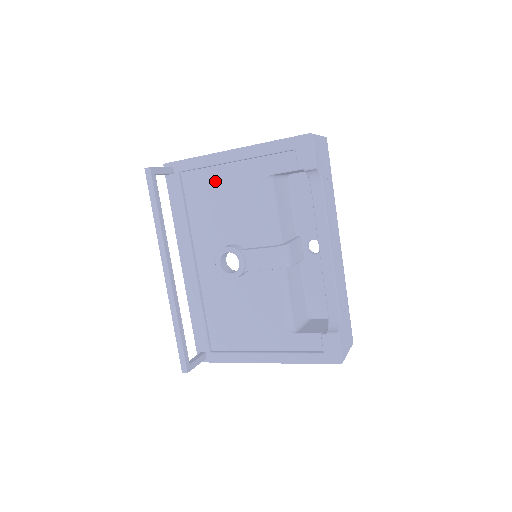
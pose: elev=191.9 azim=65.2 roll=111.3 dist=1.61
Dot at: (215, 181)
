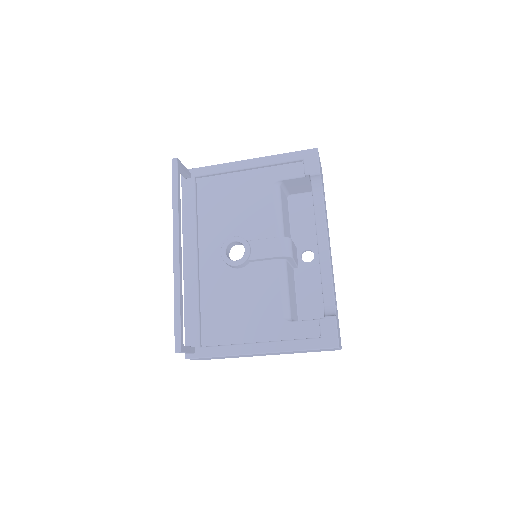
Dot at: (228, 185)
